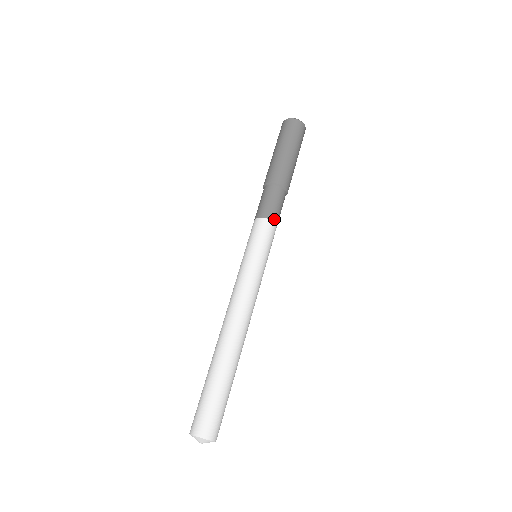
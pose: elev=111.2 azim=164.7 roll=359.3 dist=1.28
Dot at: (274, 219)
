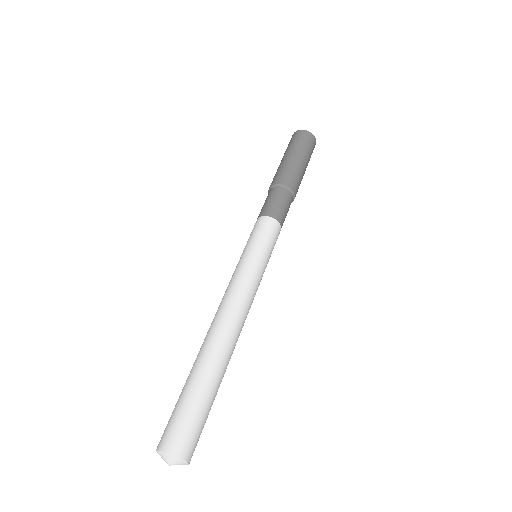
Dot at: (279, 220)
